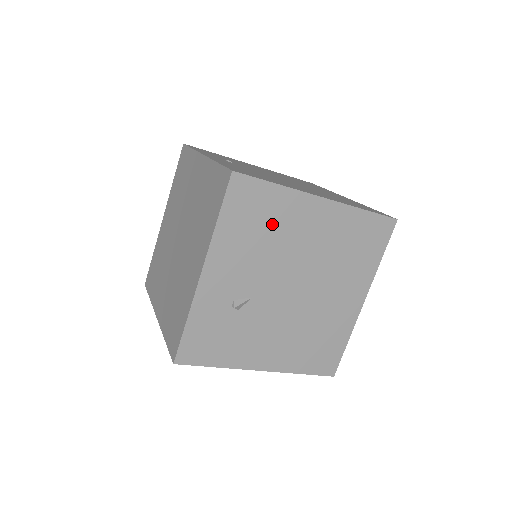
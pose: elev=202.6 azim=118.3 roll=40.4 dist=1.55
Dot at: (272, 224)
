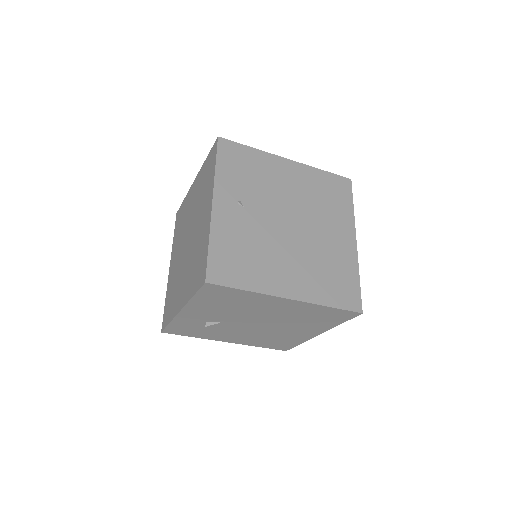
Dot at: (240, 303)
